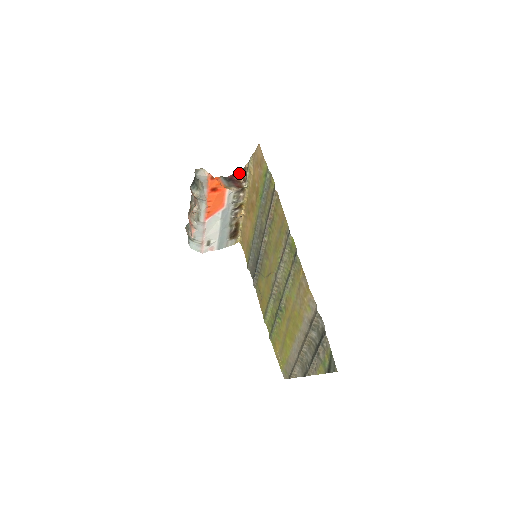
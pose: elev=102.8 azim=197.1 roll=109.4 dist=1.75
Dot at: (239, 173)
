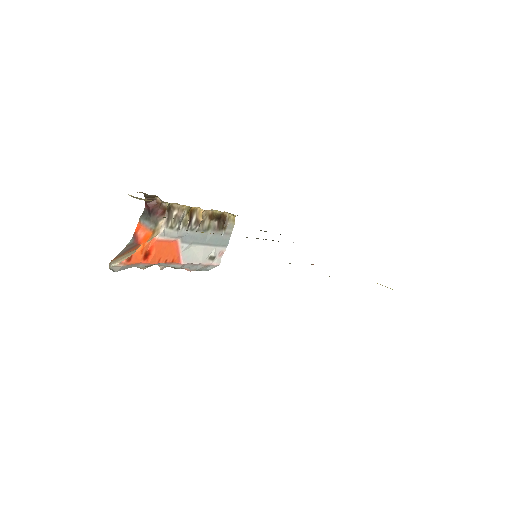
Dot at: (147, 198)
